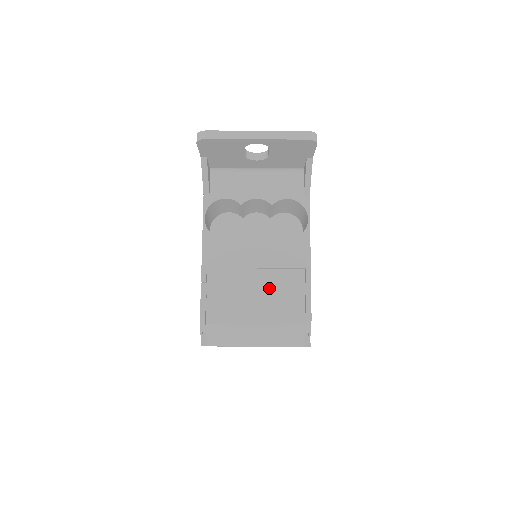
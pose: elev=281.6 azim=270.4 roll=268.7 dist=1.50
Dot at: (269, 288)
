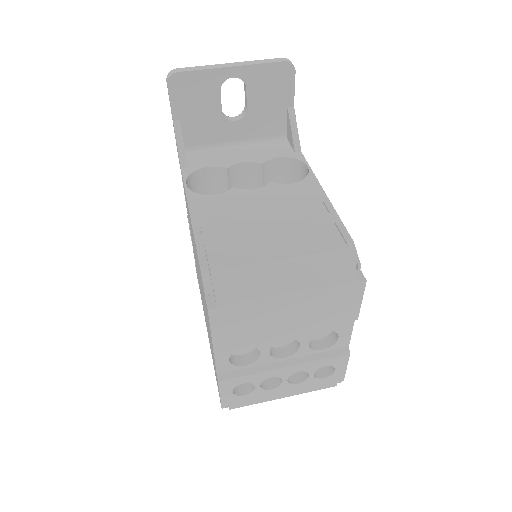
Dot at: (285, 224)
